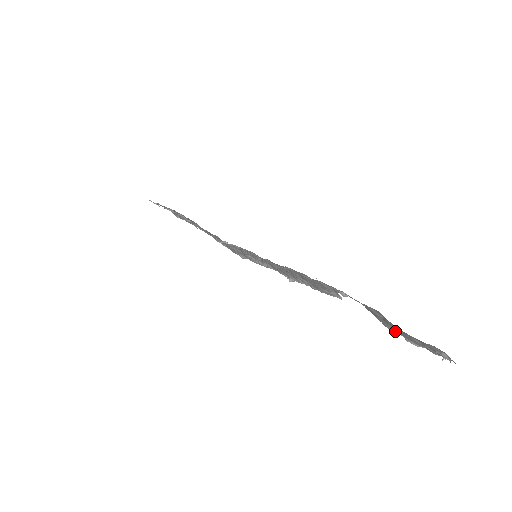
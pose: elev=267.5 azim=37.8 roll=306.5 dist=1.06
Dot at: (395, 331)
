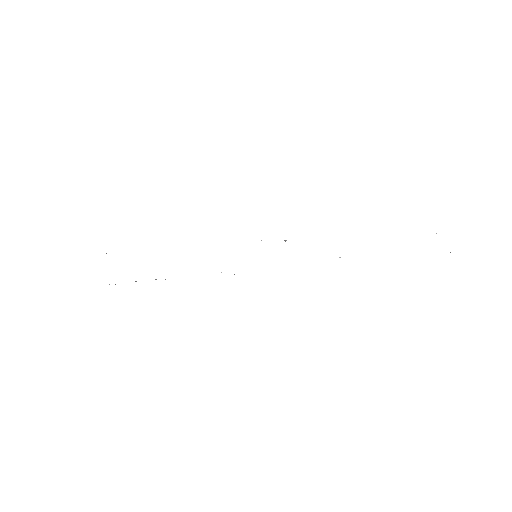
Dot at: occluded
